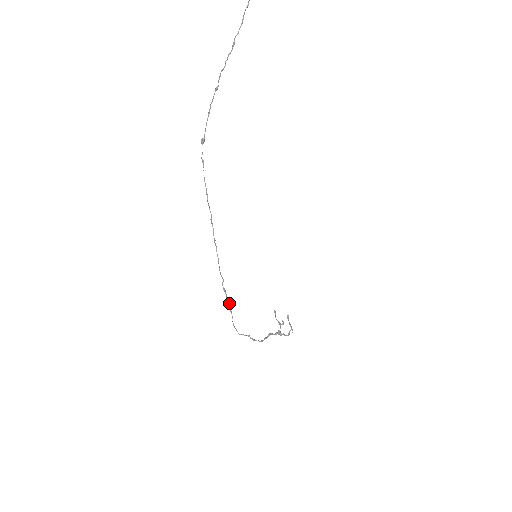
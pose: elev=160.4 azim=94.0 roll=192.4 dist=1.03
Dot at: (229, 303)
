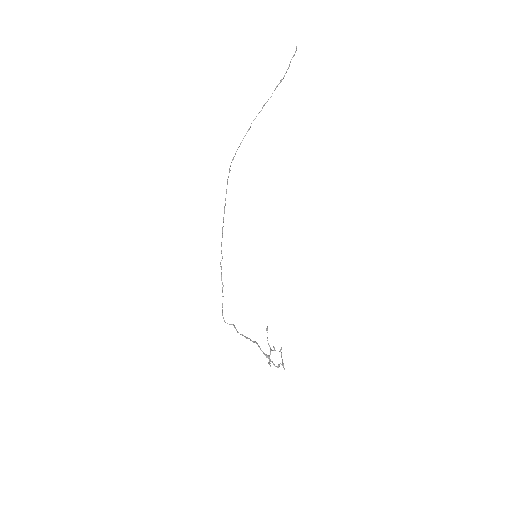
Dot at: (223, 286)
